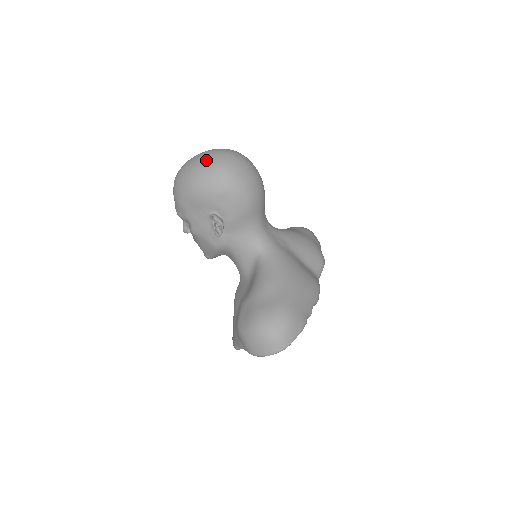
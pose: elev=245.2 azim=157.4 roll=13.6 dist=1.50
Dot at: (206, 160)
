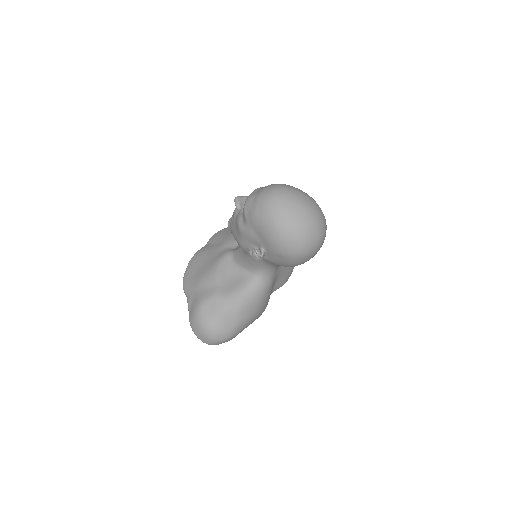
Dot at: (302, 229)
